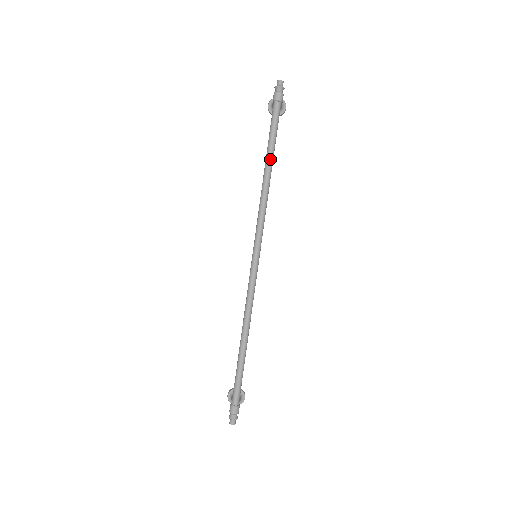
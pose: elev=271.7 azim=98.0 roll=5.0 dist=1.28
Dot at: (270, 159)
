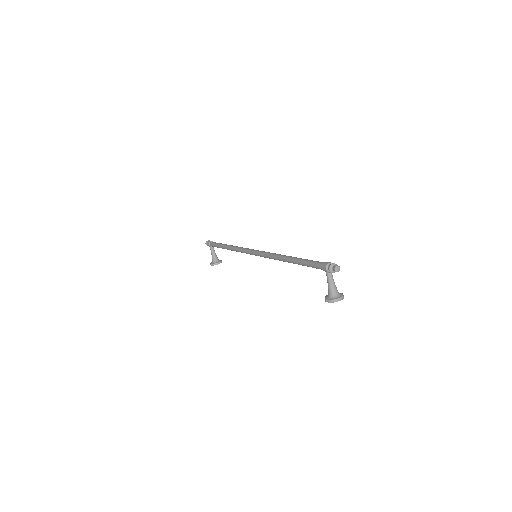
Dot at: (225, 244)
